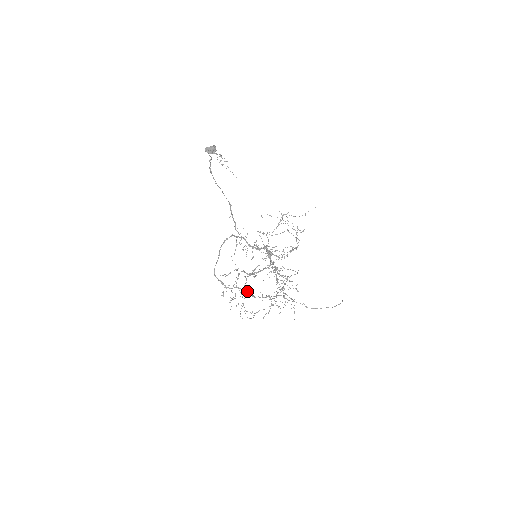
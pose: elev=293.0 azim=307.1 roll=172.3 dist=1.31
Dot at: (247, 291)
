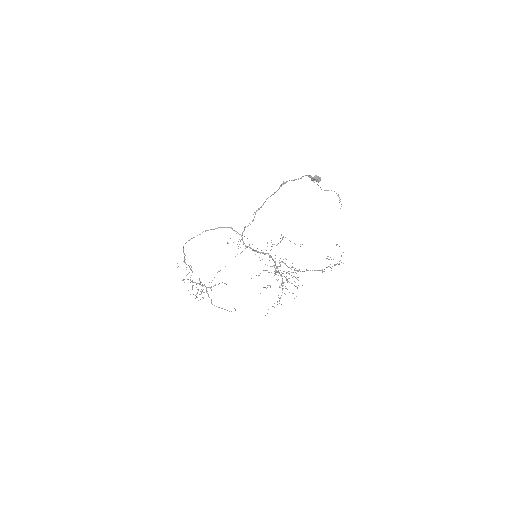
Dot at: (192, 272)
